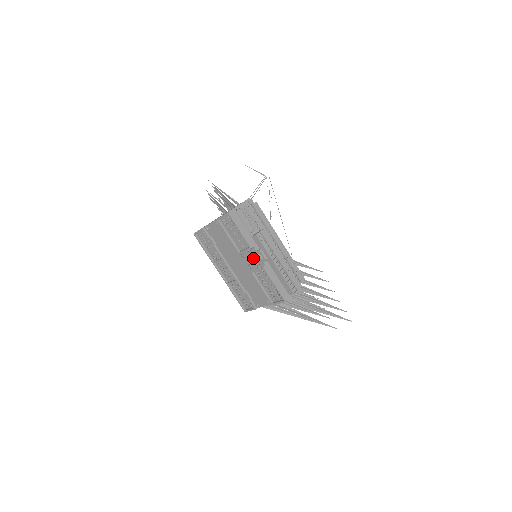
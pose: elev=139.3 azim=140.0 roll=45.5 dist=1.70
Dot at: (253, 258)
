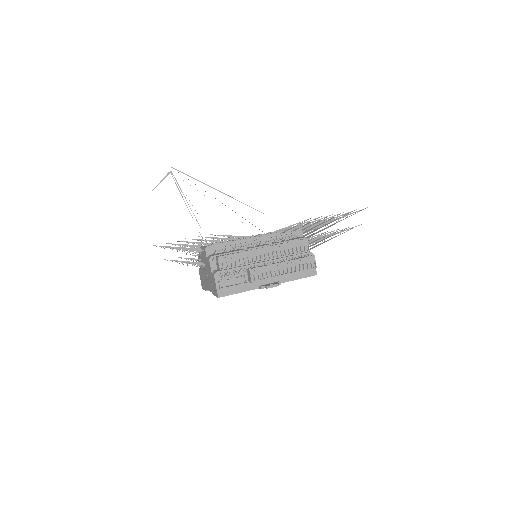
Dot at: occluded
